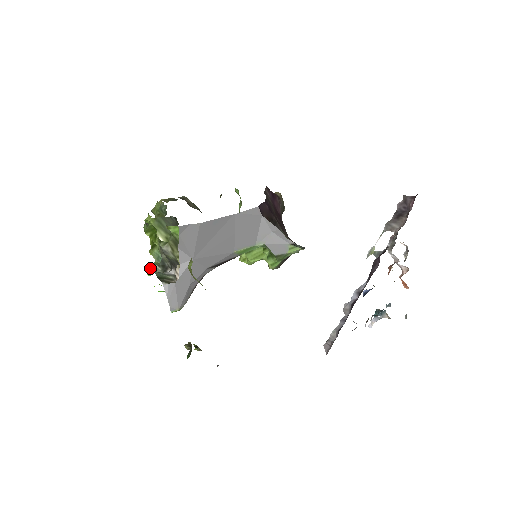
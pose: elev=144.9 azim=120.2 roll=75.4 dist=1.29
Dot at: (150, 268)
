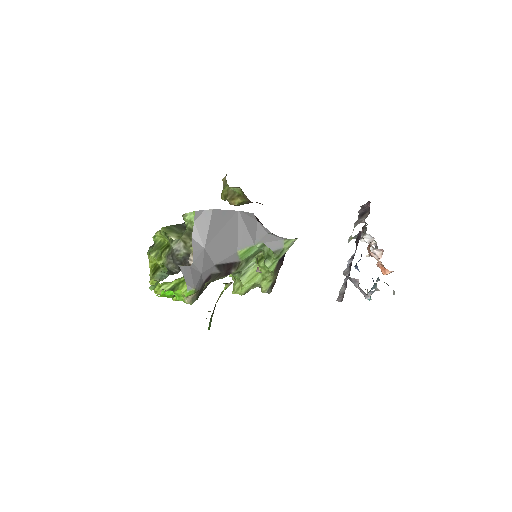
Dot at: (154, 286)
